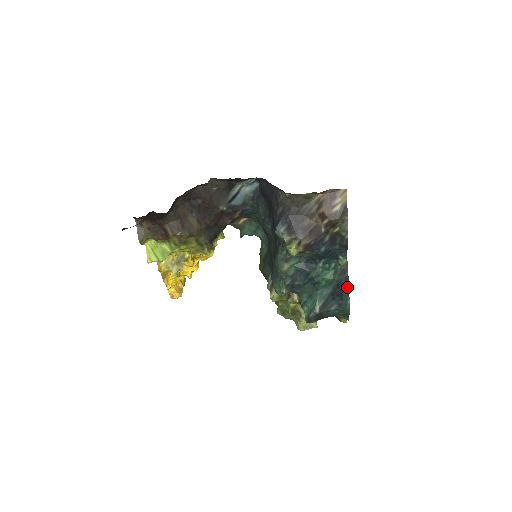
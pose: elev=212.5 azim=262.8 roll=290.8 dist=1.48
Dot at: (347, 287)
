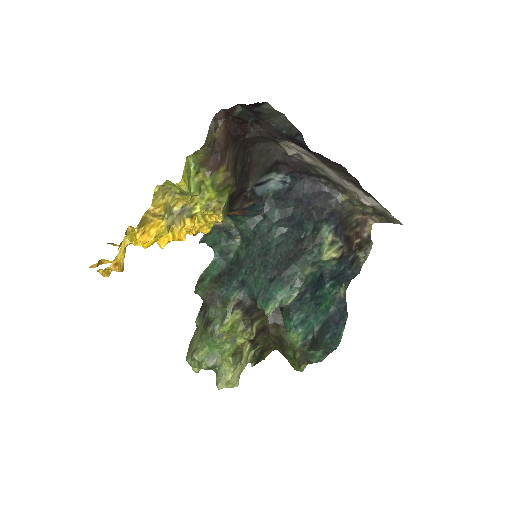
Dot at: (346, 316)
